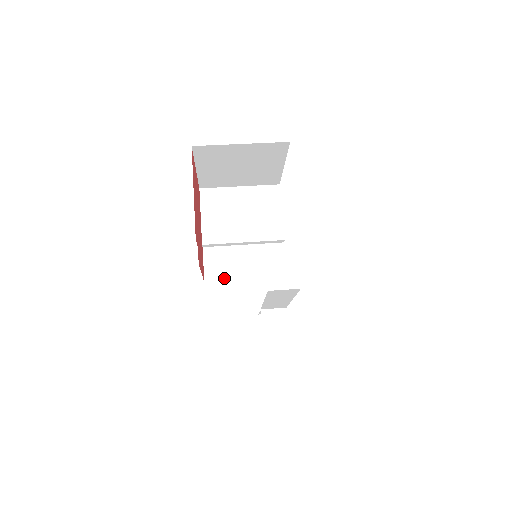
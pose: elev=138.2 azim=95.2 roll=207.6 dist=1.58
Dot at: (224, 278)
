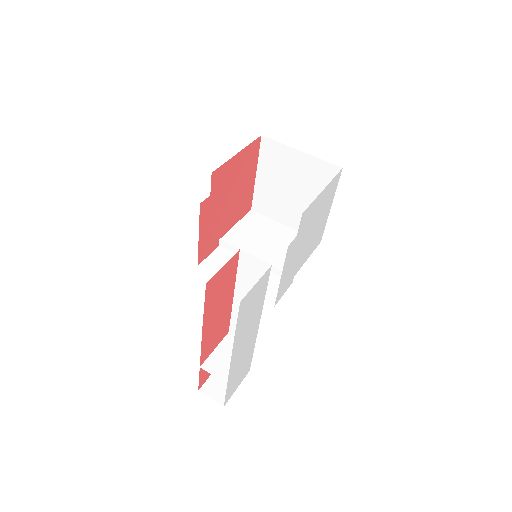
Dot at: occluded
